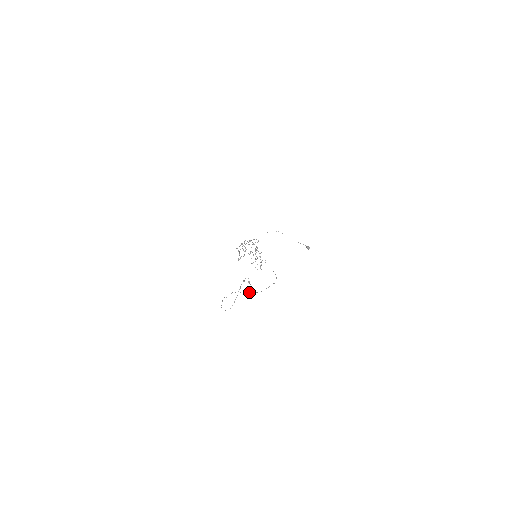
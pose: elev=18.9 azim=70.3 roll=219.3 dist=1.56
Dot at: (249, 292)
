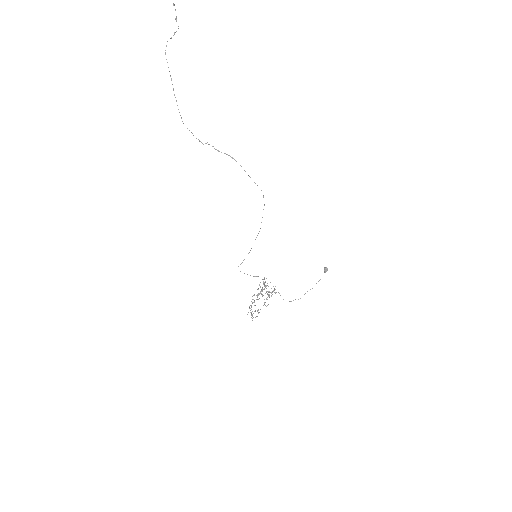
Dot at: occluded
